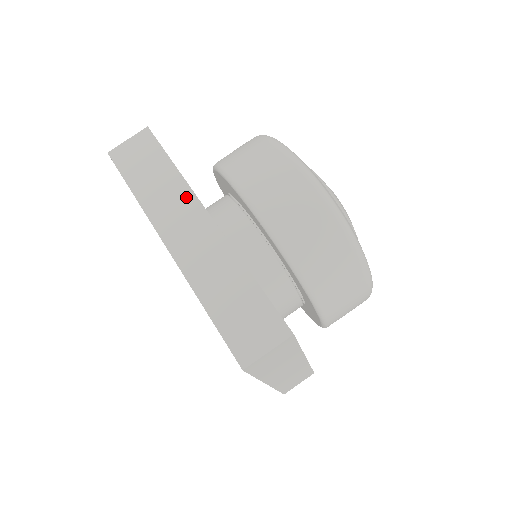
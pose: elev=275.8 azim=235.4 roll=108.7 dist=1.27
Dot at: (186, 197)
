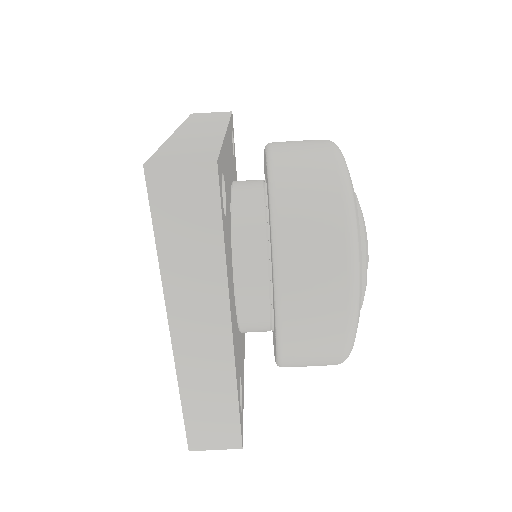
Dot at: (217, 292)
